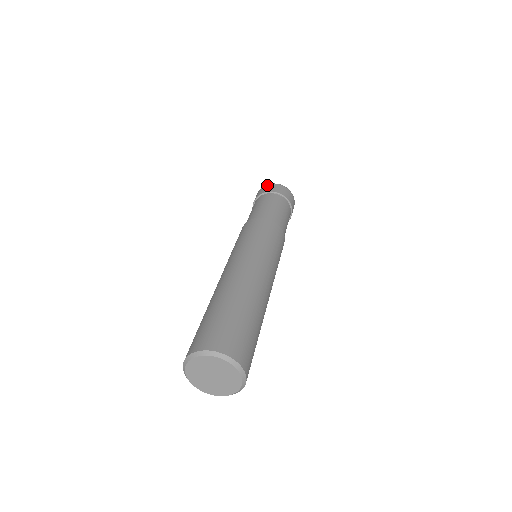
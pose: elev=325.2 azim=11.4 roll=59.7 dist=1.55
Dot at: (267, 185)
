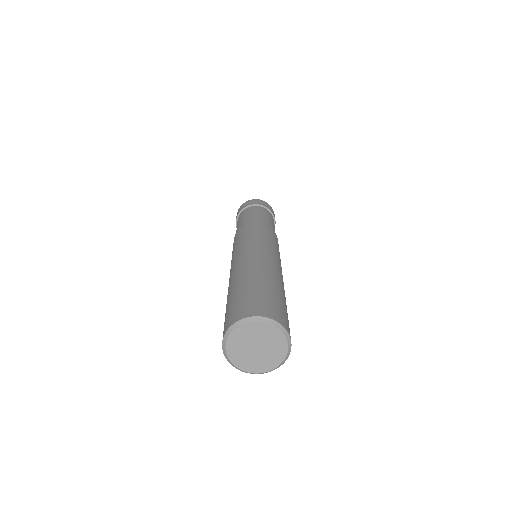
Dot at: (247, 201)
